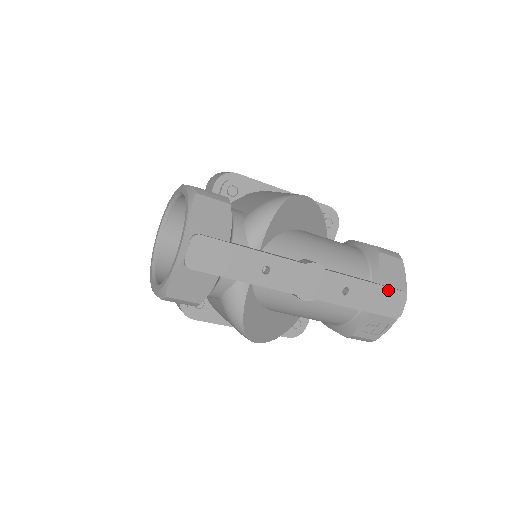
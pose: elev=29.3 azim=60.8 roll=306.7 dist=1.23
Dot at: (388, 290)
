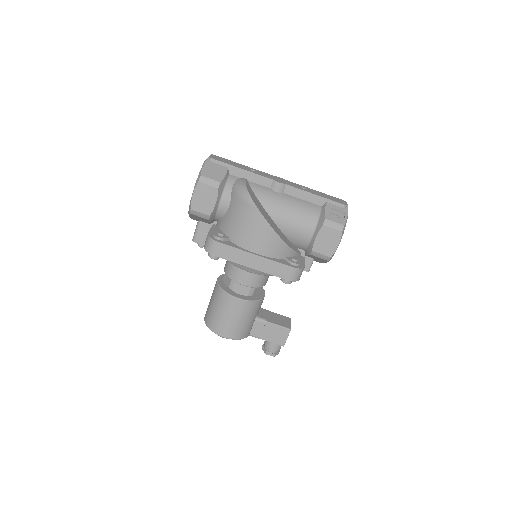
Dot at: (331, 196)
